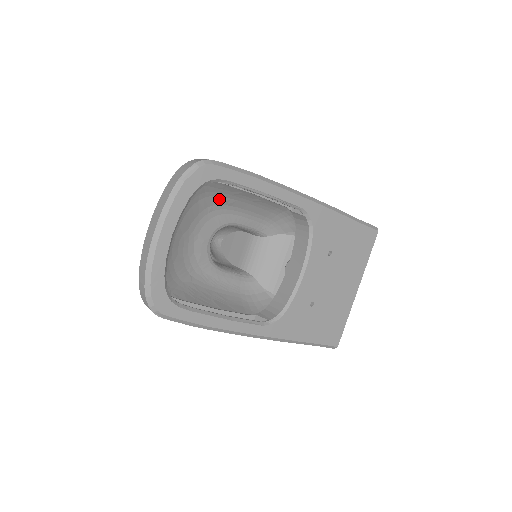
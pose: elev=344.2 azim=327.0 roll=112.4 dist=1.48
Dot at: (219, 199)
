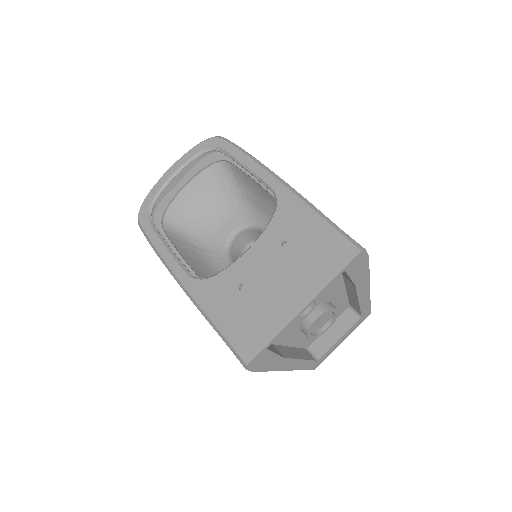
Dot at: (246, 192)
